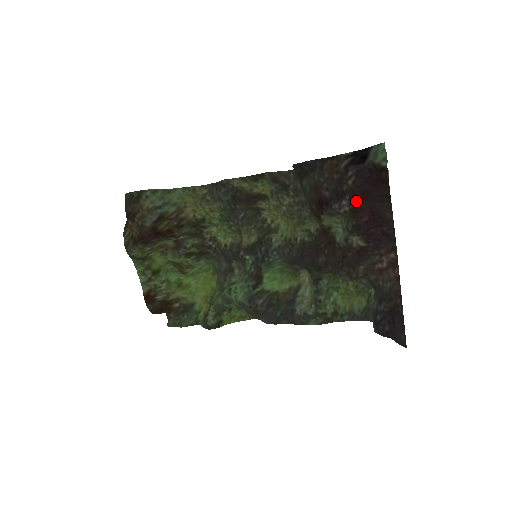
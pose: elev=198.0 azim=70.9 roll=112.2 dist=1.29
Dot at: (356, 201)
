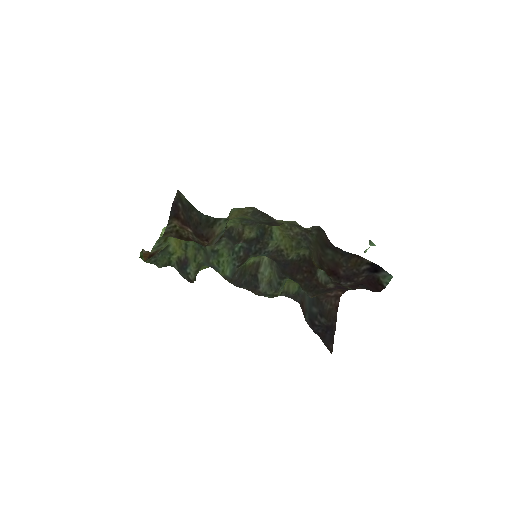
Dot at: (354, 284)
